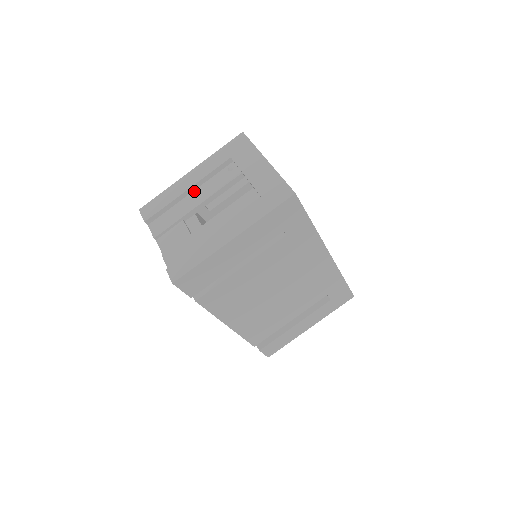
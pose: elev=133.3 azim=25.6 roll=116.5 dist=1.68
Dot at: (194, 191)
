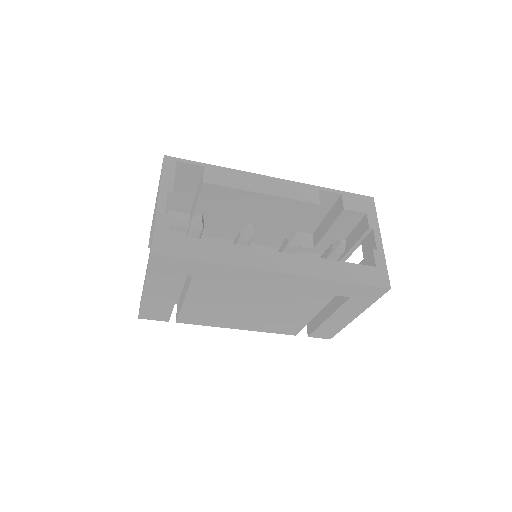
Dot at: occluded
